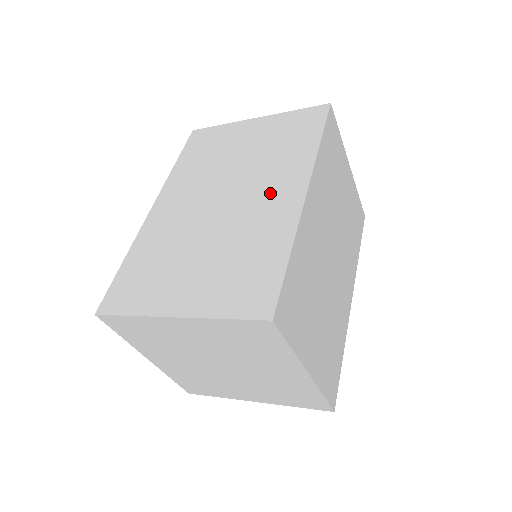
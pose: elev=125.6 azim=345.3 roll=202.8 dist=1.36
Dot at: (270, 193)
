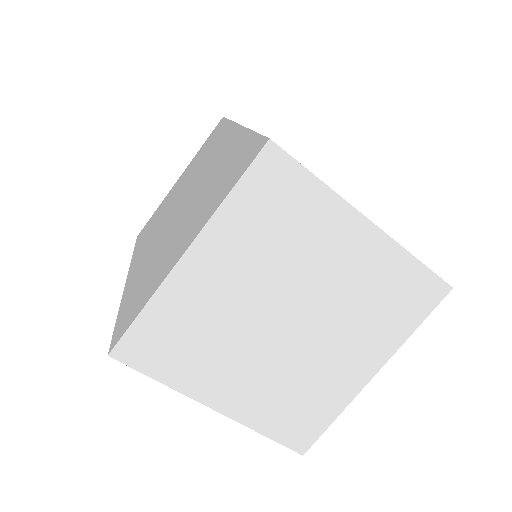
Dot at: (213, 158)
